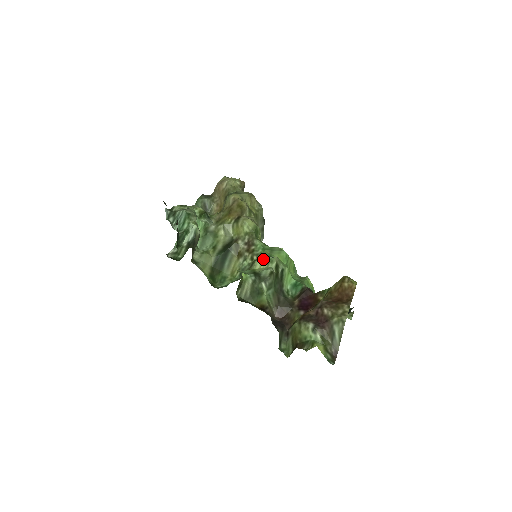
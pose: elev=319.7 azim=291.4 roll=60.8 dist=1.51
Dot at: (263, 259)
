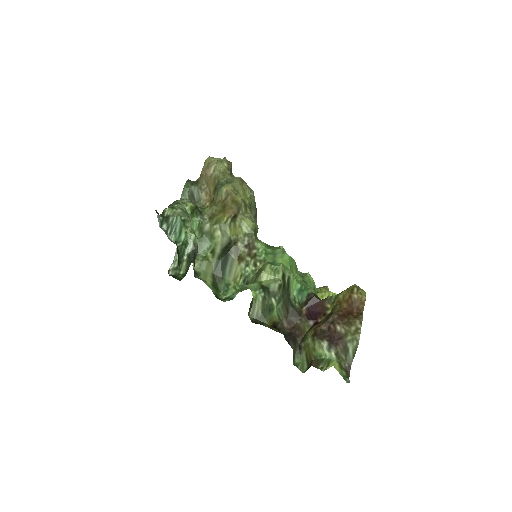
Dot at: (269, 269)
